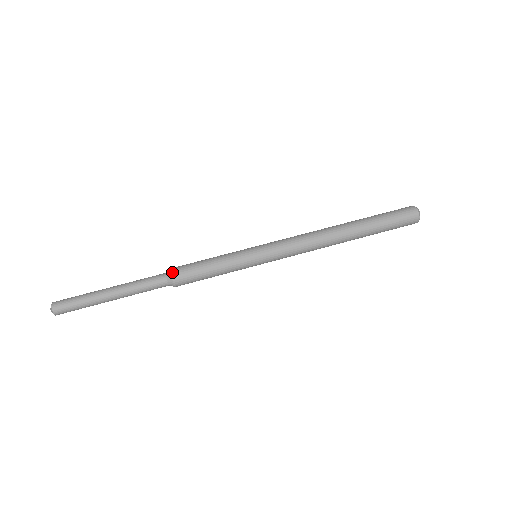
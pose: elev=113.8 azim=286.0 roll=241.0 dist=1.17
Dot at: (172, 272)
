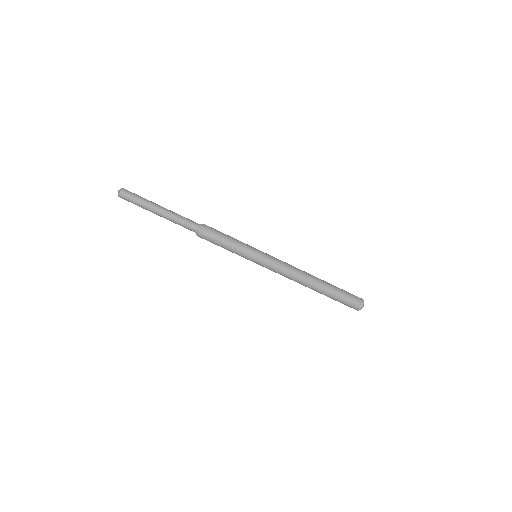
Dot at: (199, 236)
